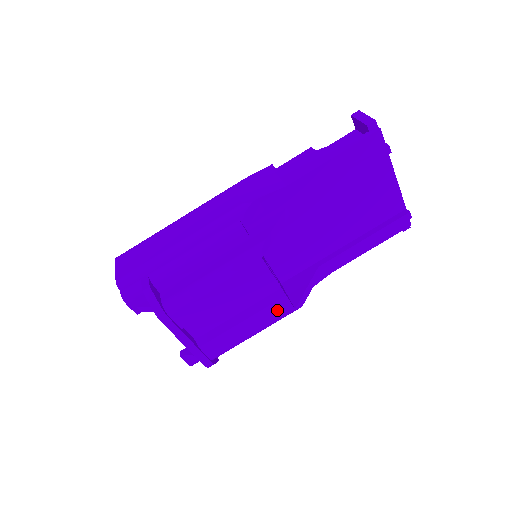
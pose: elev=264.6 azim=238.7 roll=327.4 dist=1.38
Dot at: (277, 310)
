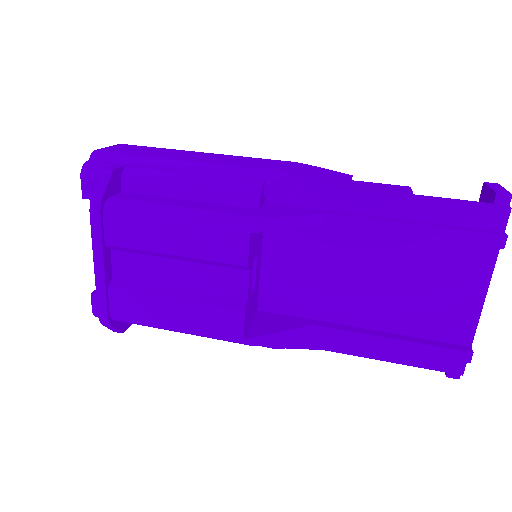
Dot at: (222, 321)
